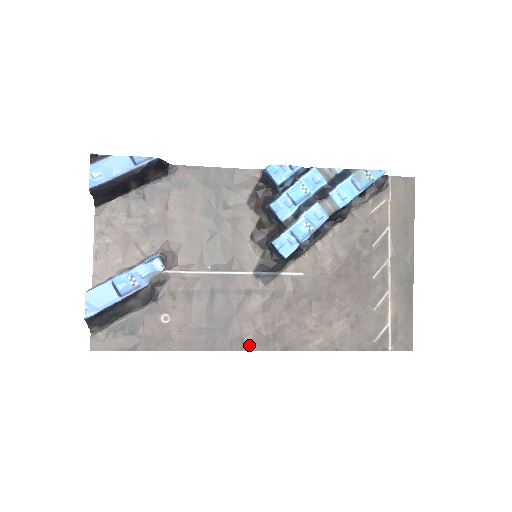
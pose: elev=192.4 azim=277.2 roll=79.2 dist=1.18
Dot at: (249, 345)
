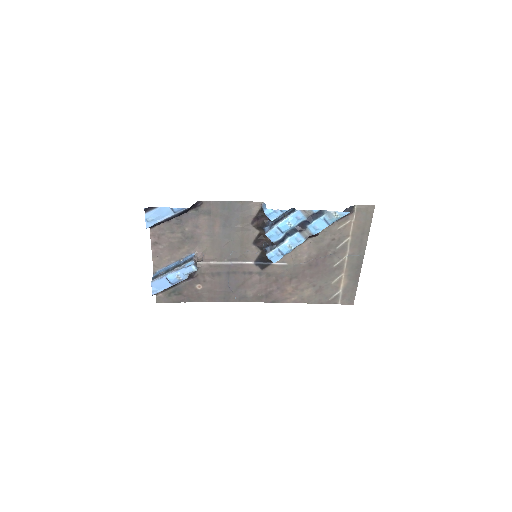
Dot at: (250, 300)
